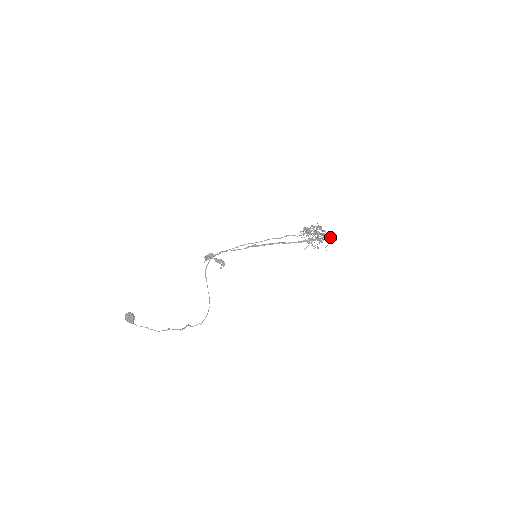
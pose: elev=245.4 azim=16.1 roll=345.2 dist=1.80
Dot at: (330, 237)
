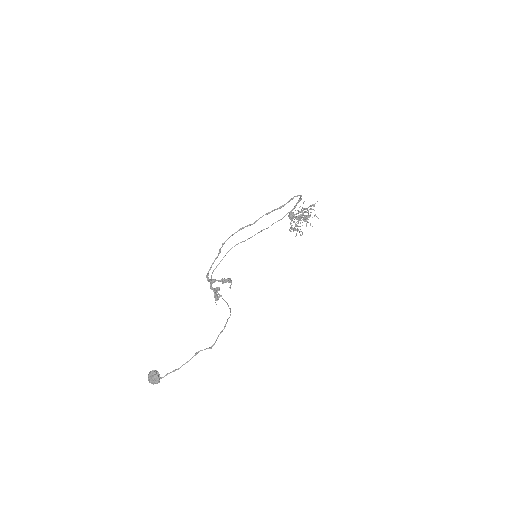
Dot at: (311, 205)
